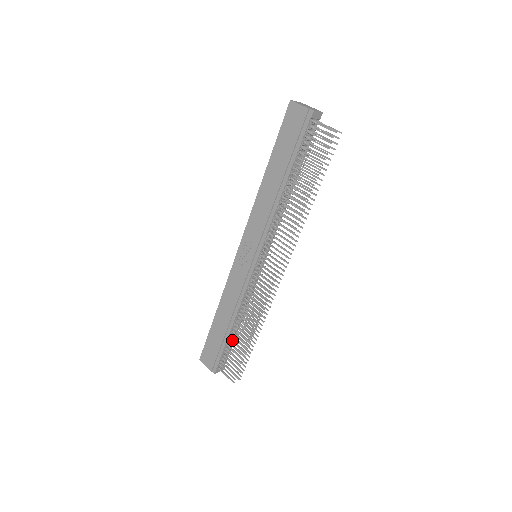
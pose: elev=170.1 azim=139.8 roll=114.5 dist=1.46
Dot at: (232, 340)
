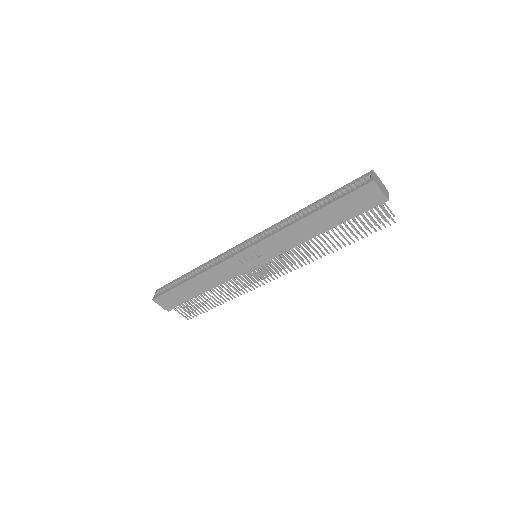
Dot at: (200, 298)
